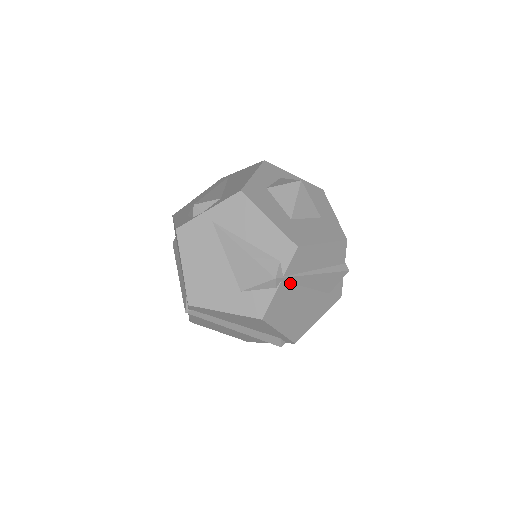
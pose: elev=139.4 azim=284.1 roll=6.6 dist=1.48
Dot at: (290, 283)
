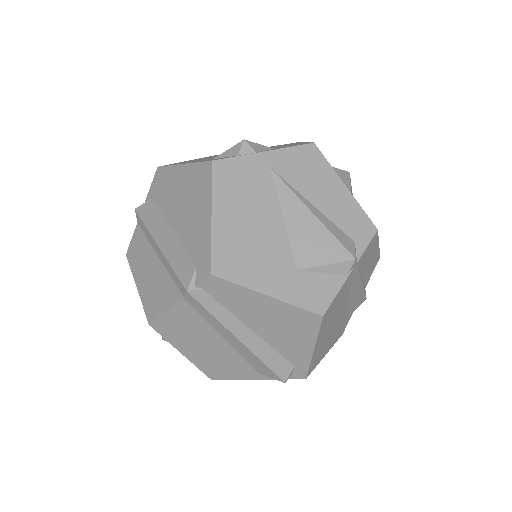
Dot at: (352, 278)
